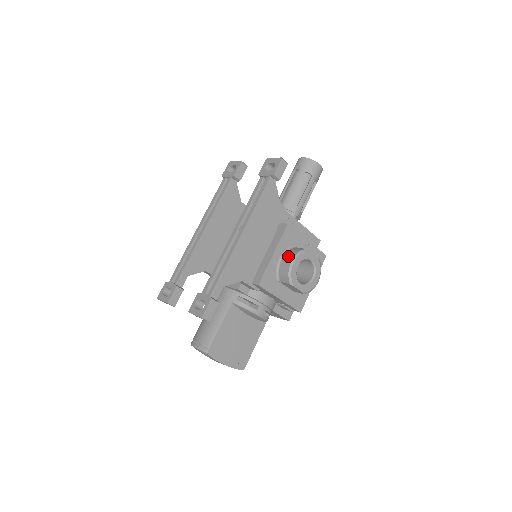
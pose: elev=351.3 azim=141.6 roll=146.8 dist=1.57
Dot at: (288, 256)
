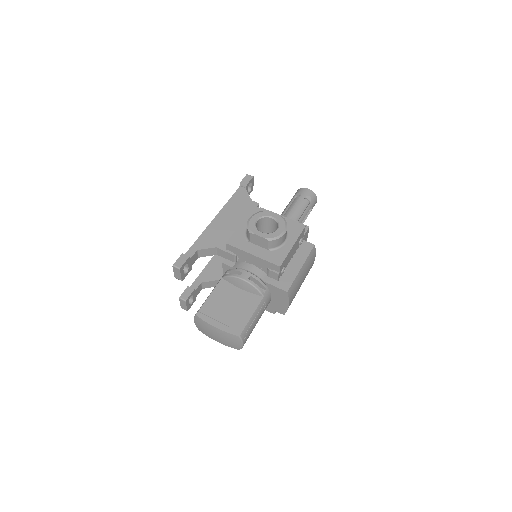
Dot at: occluded
